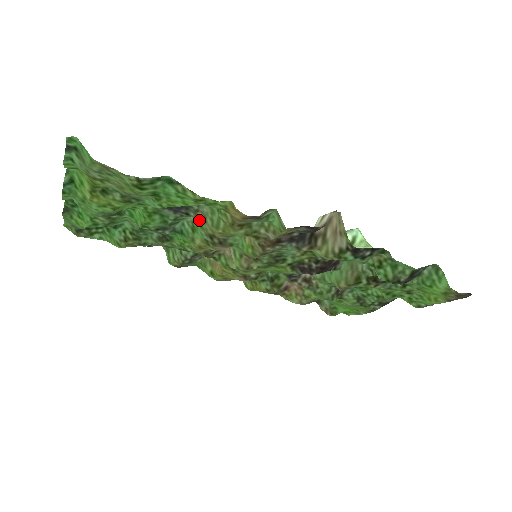
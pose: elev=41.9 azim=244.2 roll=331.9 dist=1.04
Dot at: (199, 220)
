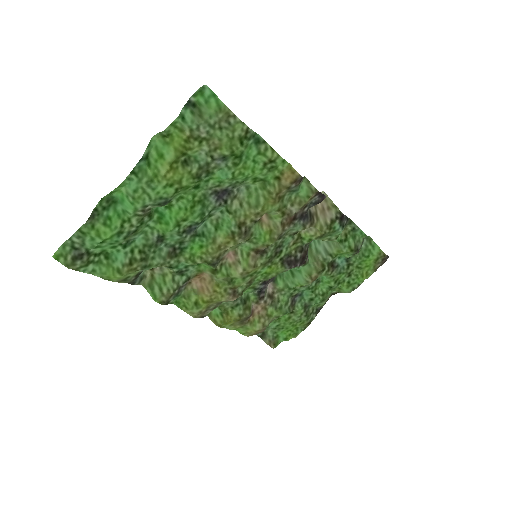
Dot at: (235, 207)
